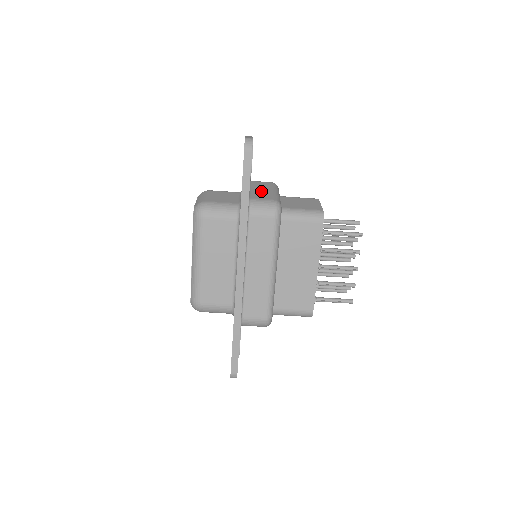
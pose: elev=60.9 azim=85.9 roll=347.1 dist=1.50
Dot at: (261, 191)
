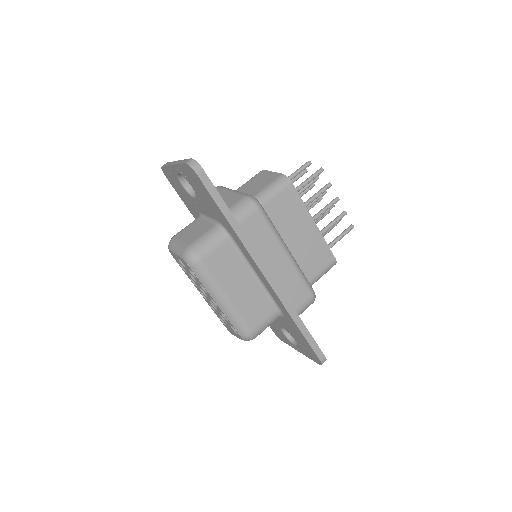
Dot at: occluded
